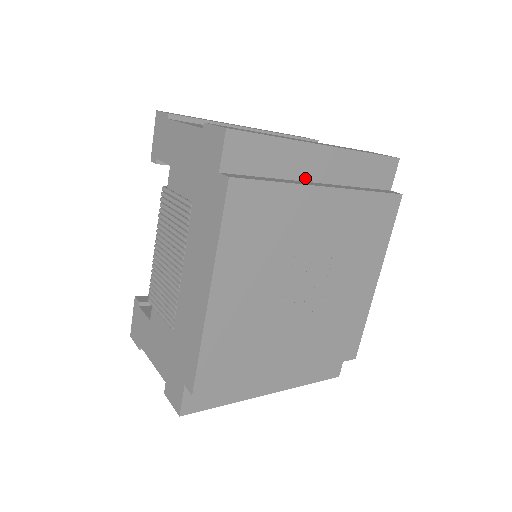
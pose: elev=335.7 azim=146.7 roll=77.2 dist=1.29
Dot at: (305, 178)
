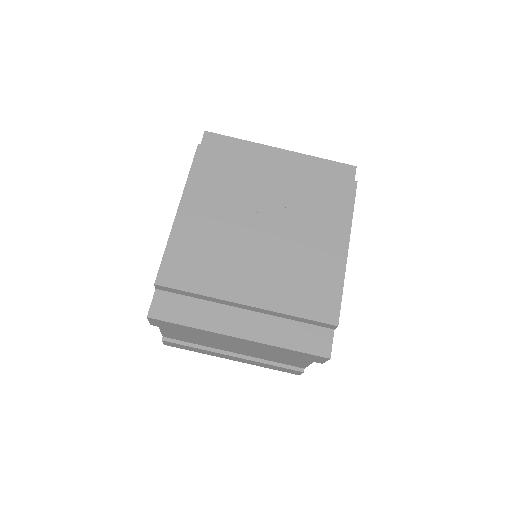
Dot at: occluded
